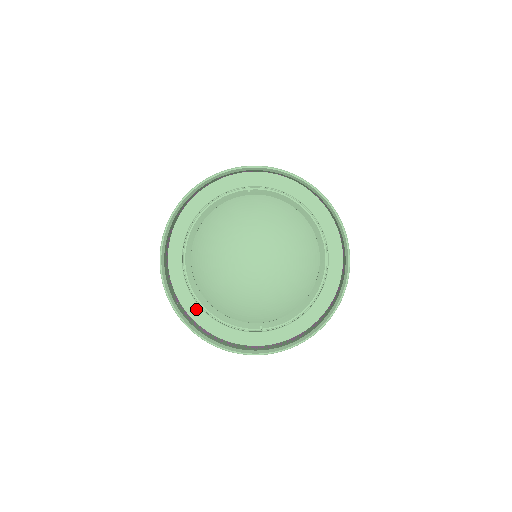
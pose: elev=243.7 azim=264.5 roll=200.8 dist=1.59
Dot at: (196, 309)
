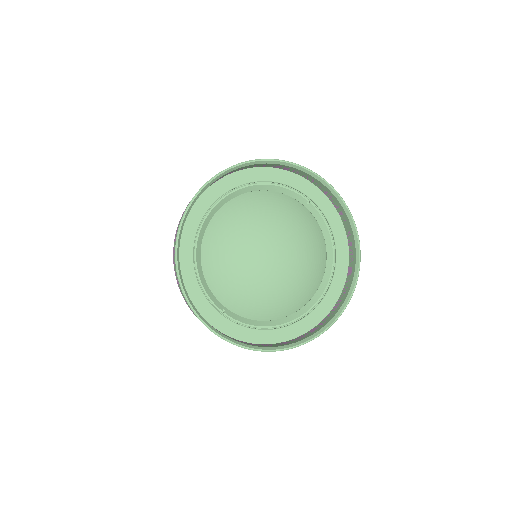
Dot at: (189, 248)
